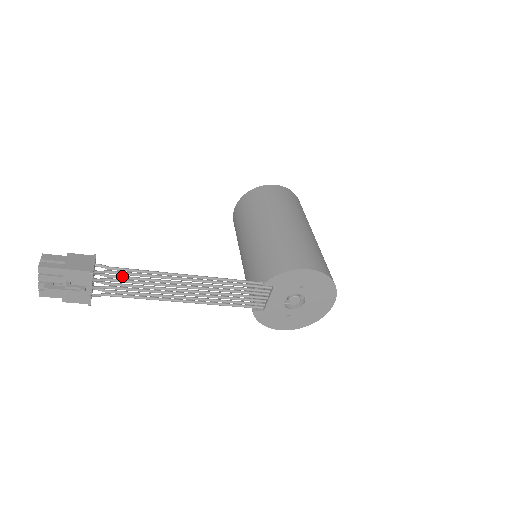
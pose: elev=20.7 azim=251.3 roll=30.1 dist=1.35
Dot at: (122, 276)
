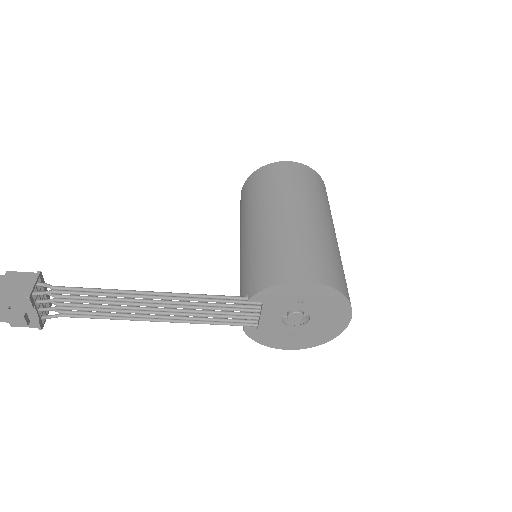
Dot at: (72, 296)
